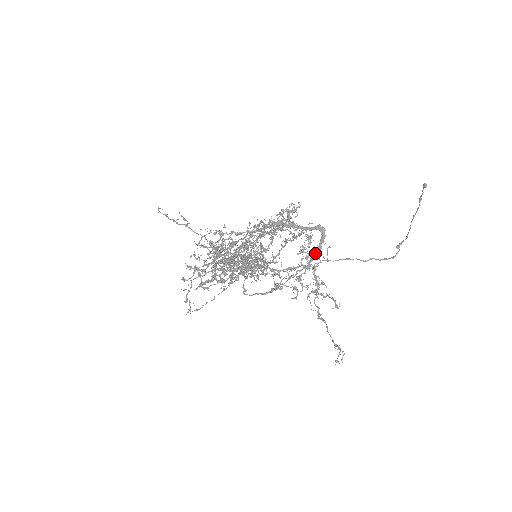
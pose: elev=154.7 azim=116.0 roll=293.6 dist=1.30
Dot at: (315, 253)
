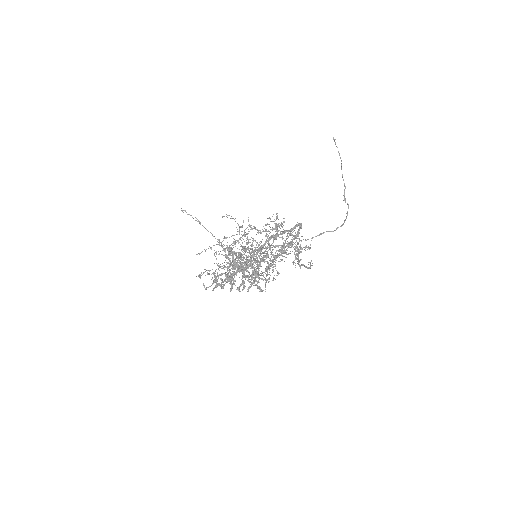
Dot at: (295, 235)
